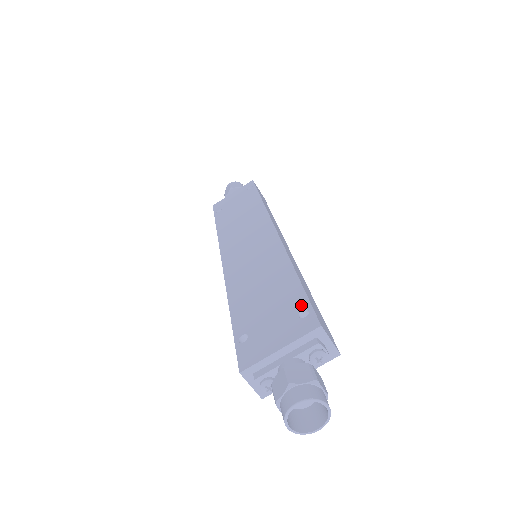
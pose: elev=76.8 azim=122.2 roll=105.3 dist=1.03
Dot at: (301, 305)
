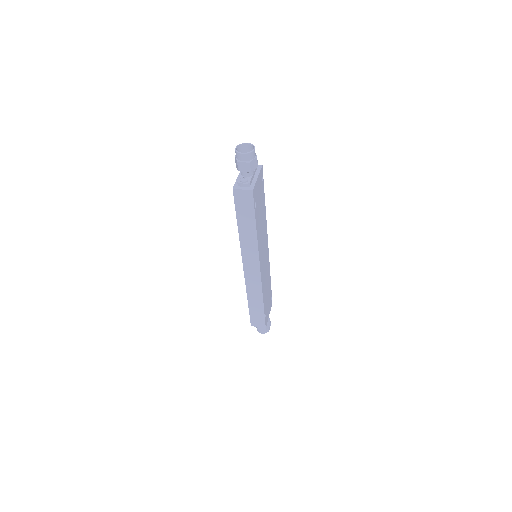
Dot at: occluded
